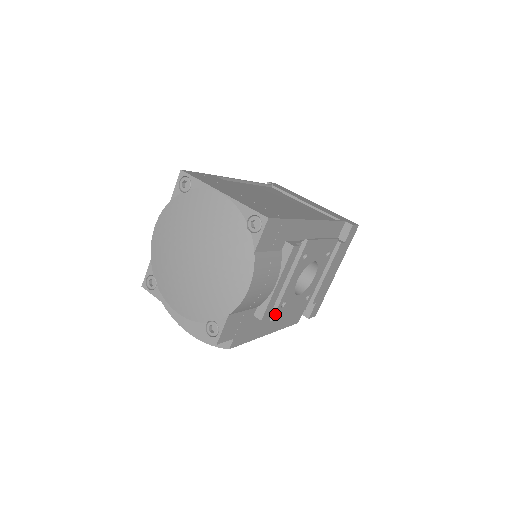
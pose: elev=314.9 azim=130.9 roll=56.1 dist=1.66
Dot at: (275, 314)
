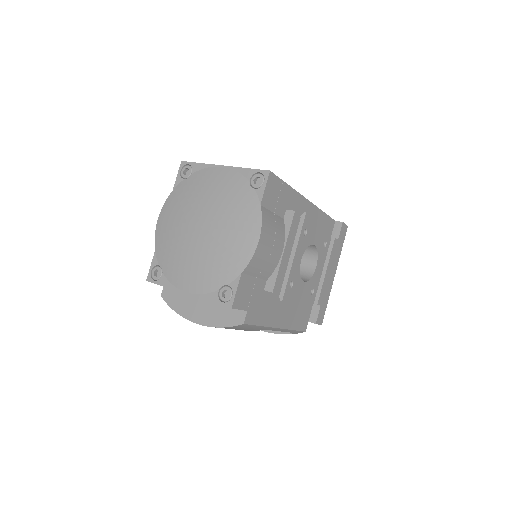
Dot at: (284, 293)
